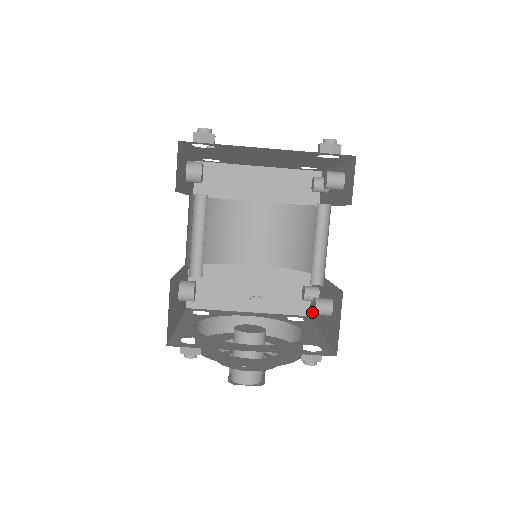
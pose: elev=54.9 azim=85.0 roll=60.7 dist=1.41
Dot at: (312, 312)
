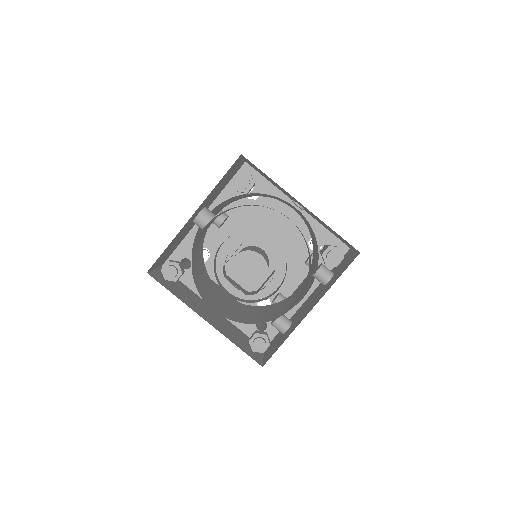
Dot at: (273, 351)
